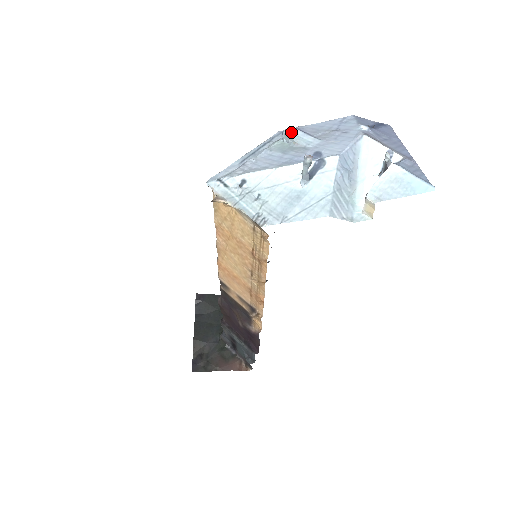
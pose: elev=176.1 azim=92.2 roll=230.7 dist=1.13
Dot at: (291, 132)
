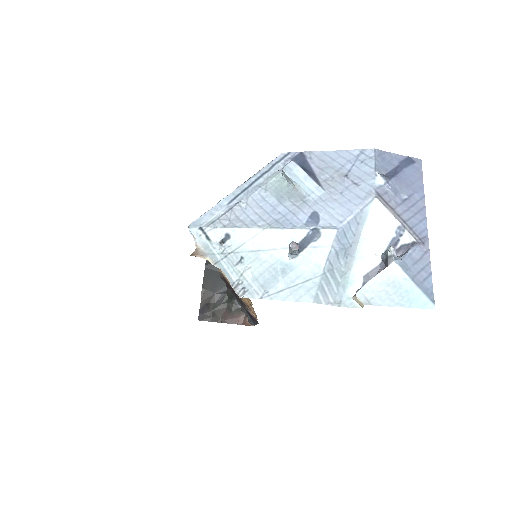
Dot at: (292, 171)
